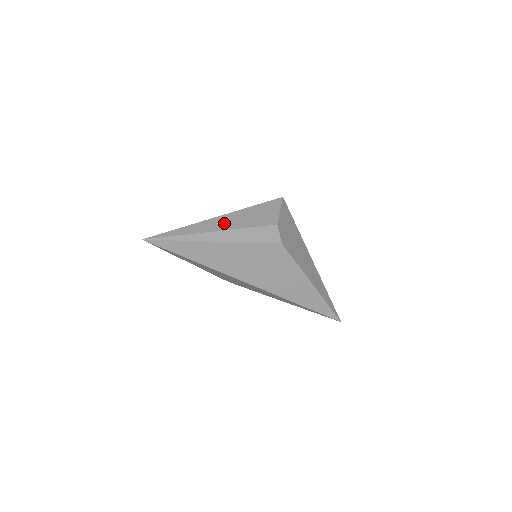
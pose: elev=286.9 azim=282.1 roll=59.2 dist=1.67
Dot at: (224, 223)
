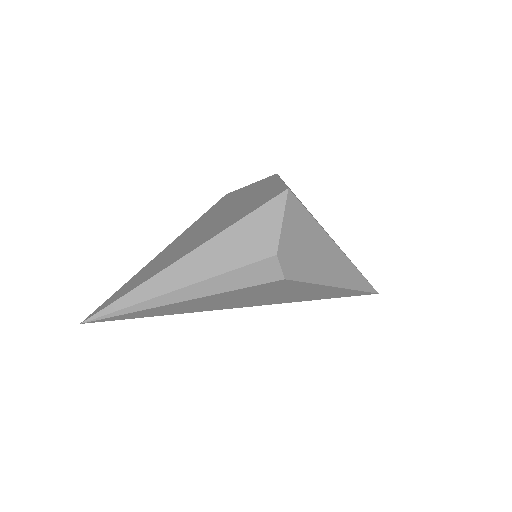
Dot at: (194, 269)
